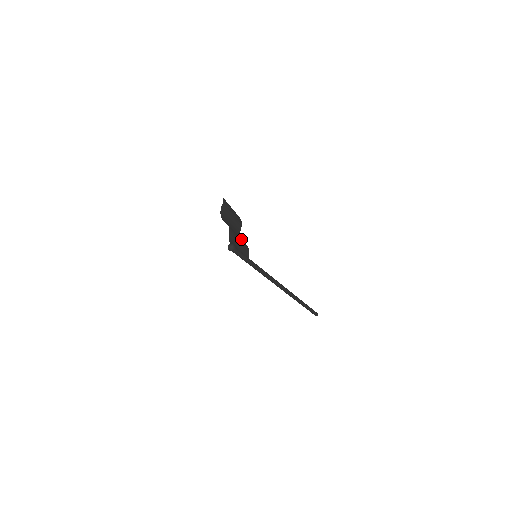
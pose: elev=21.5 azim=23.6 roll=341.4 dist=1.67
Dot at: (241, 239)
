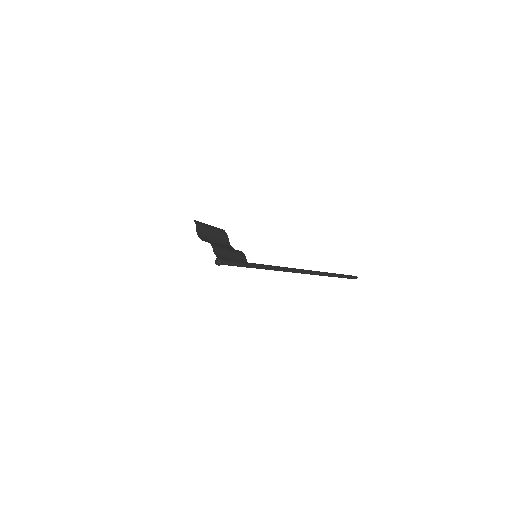
Dot at: (233, 248)
